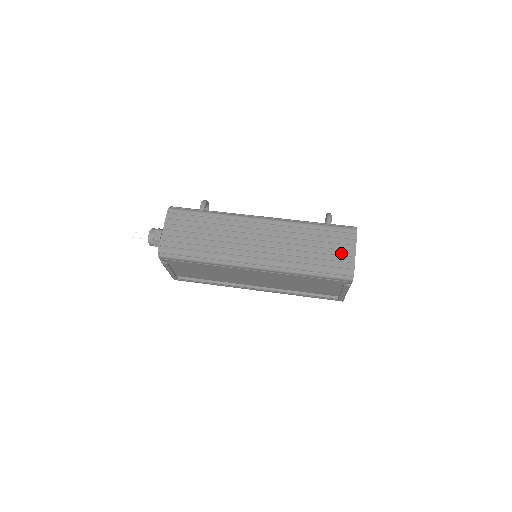
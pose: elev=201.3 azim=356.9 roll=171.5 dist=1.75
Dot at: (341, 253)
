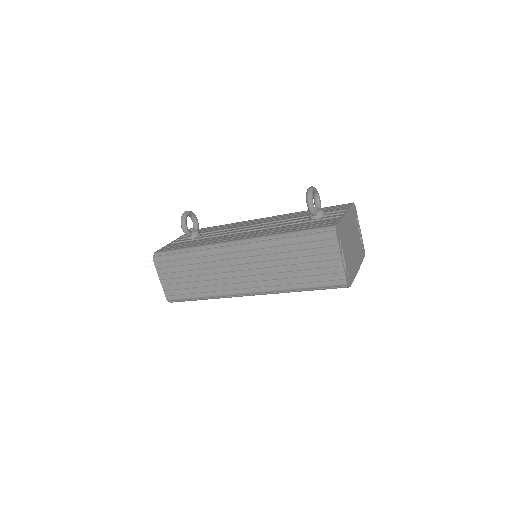
Dot at: (327, 266)
